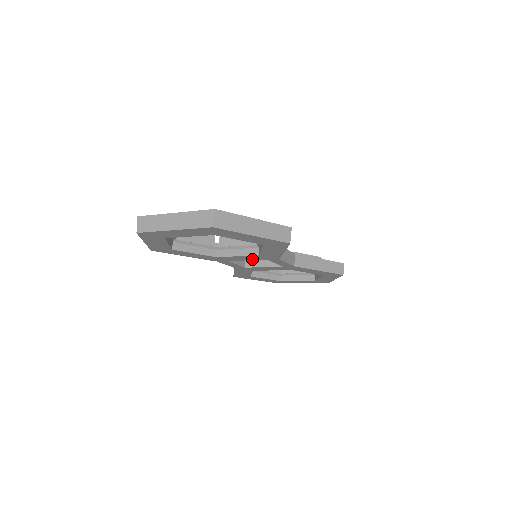
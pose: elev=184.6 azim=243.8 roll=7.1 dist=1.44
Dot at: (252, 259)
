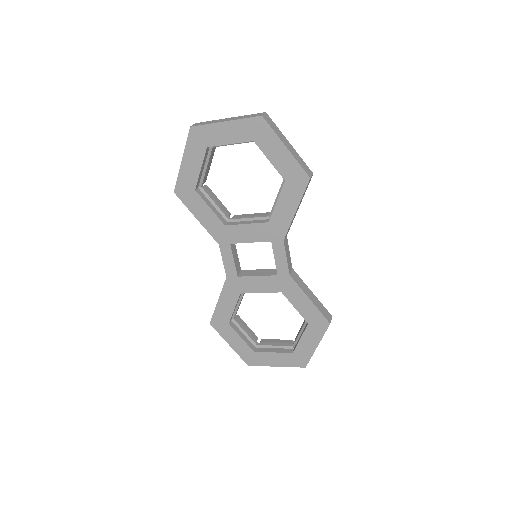
Dot at: (257, 239)
